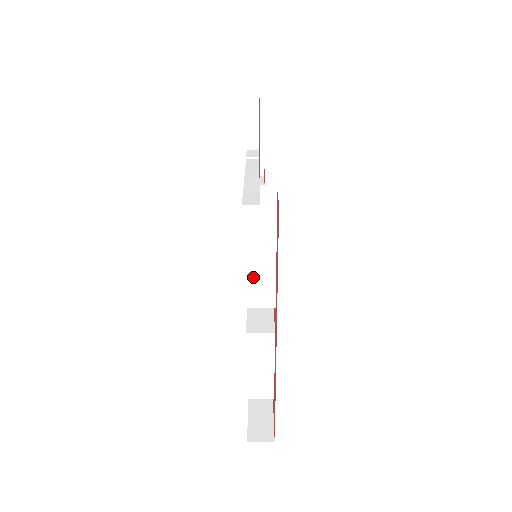
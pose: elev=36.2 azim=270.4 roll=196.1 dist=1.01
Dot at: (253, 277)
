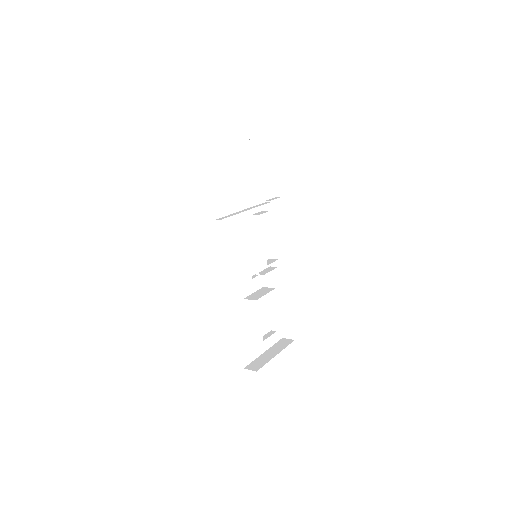
Dot at: (240, 264)
